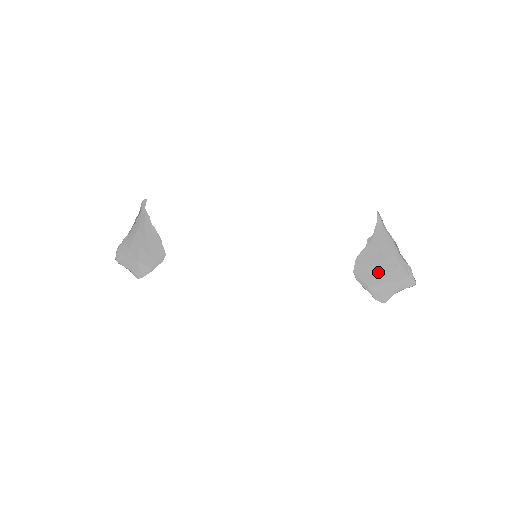
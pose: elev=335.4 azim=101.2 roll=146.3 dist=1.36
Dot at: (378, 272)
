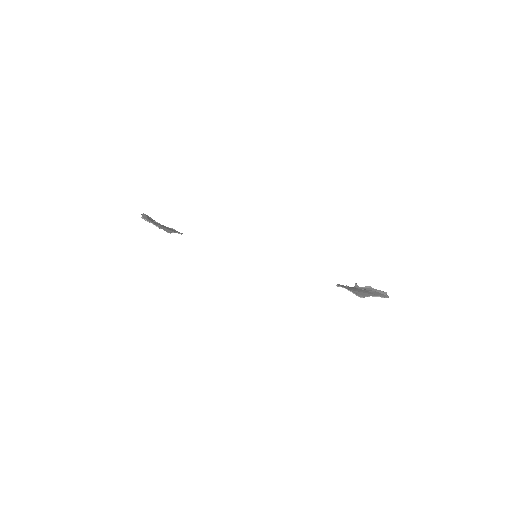
Dot at: (357, 290)
